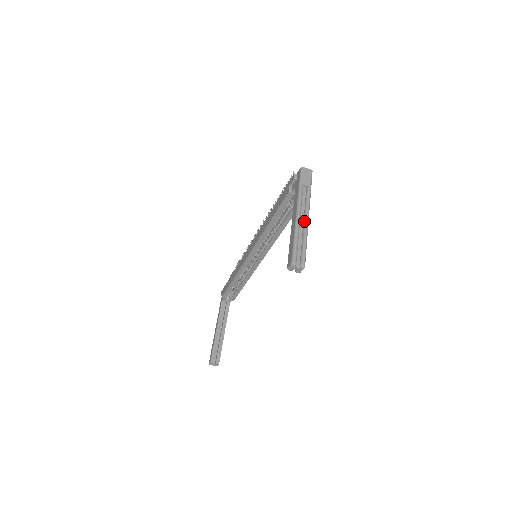
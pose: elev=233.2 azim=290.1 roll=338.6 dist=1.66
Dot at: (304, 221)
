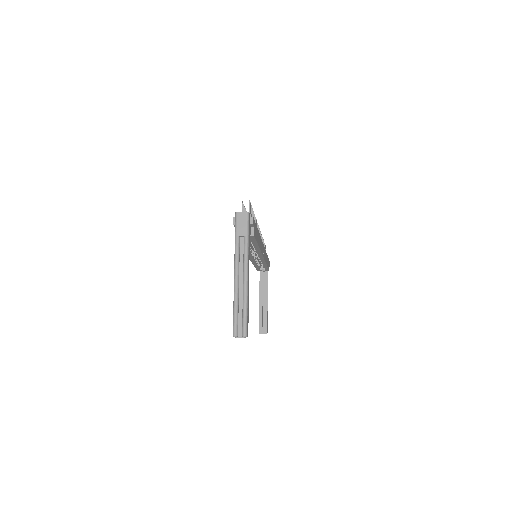
Dot at: (243, 282)
